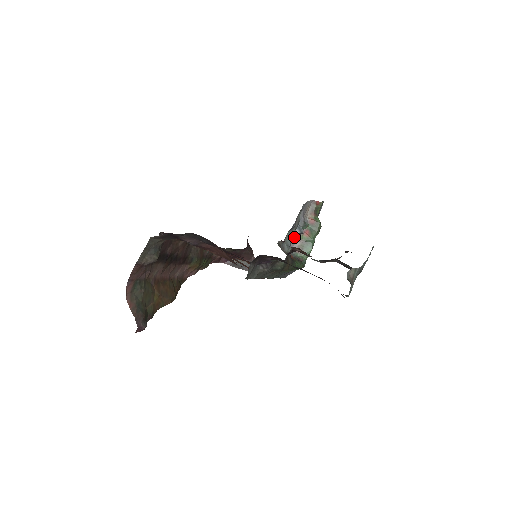
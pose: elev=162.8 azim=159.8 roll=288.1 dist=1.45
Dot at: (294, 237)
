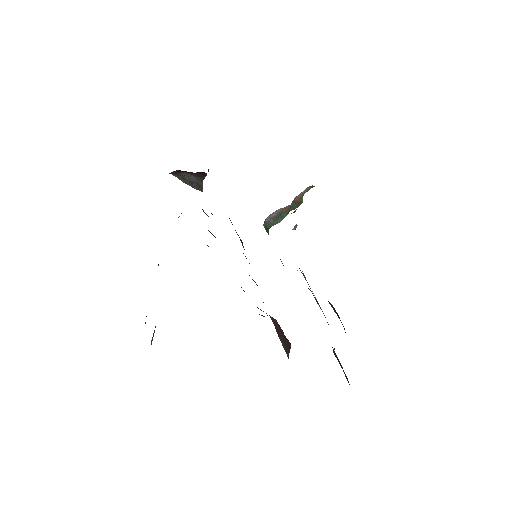
Dot at: (276, 211)
